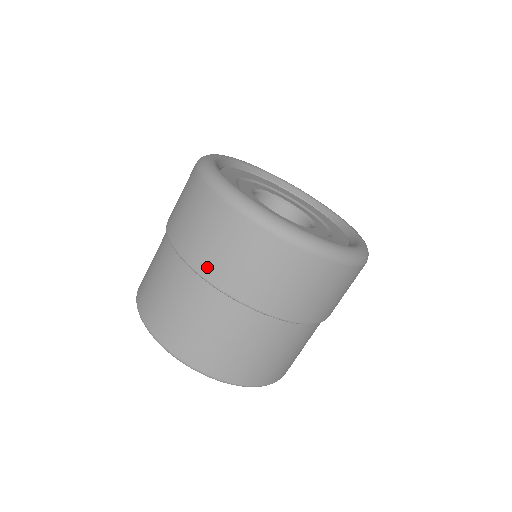
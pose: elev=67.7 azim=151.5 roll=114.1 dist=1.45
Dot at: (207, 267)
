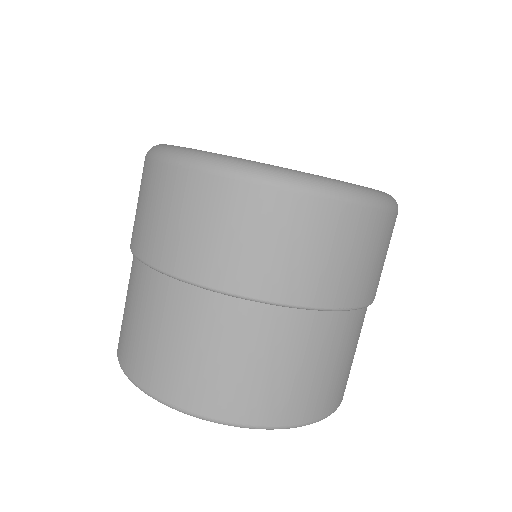
Dot at: (325, 293)
